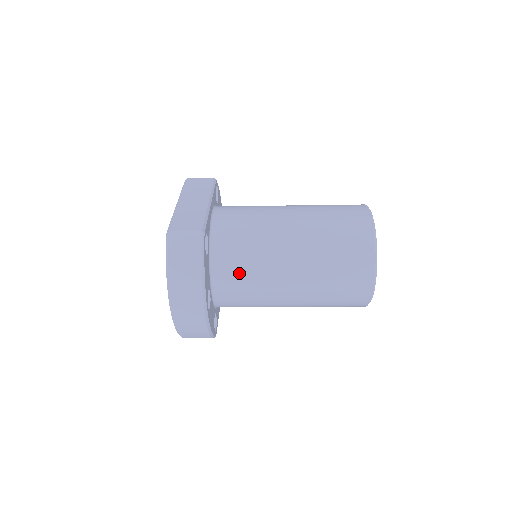
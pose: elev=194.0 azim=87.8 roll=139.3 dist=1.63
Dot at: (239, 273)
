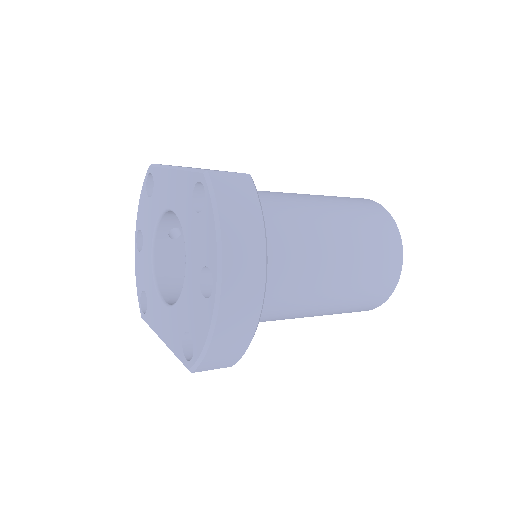
Dot at: (278, 248)
